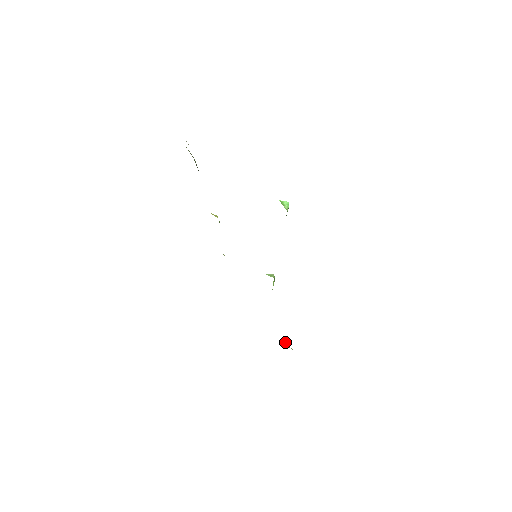
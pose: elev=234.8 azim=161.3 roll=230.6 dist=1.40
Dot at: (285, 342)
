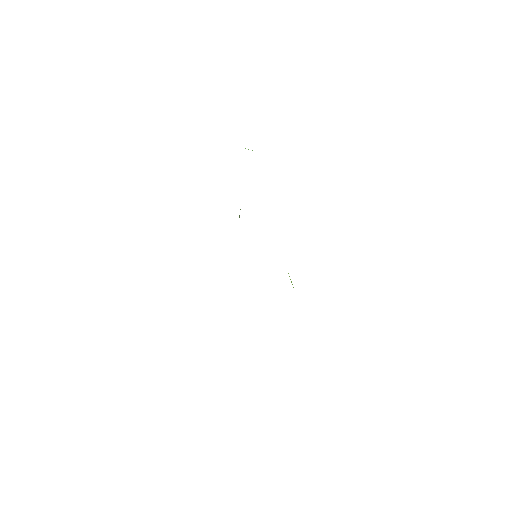
Dot at: occluded
